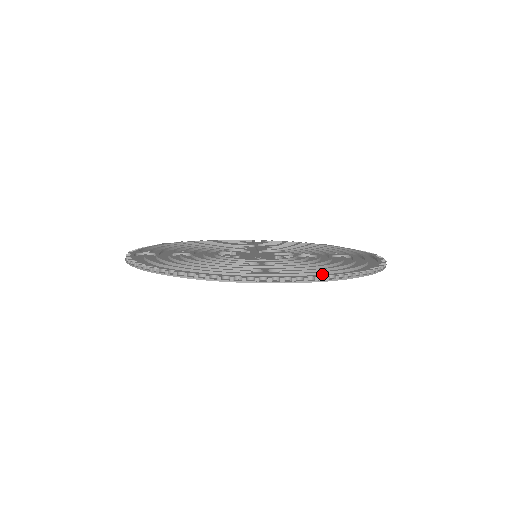
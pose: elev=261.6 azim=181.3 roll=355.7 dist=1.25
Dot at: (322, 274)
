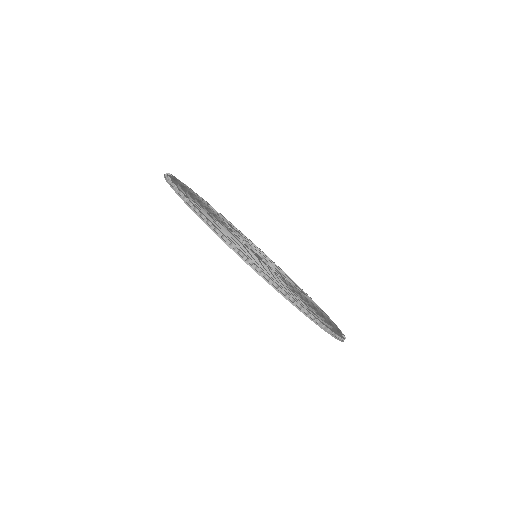
Dot at: (331, 328)
